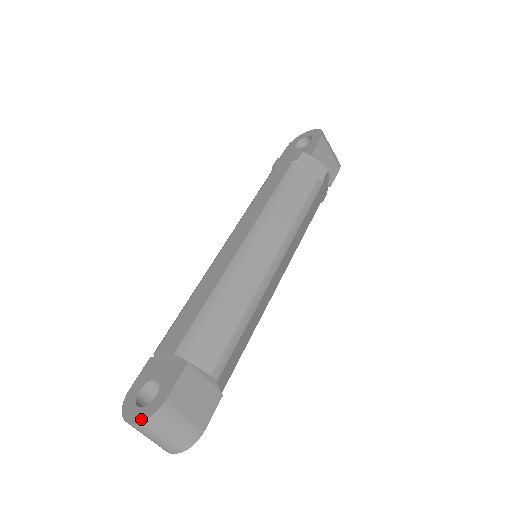
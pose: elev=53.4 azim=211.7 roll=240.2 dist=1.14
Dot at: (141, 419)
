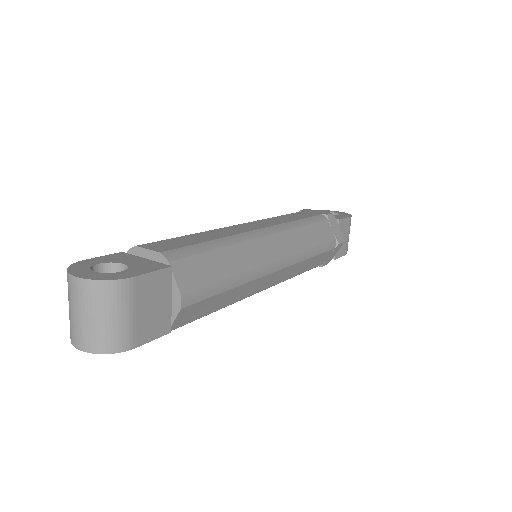
Dot at: (94, 278)
